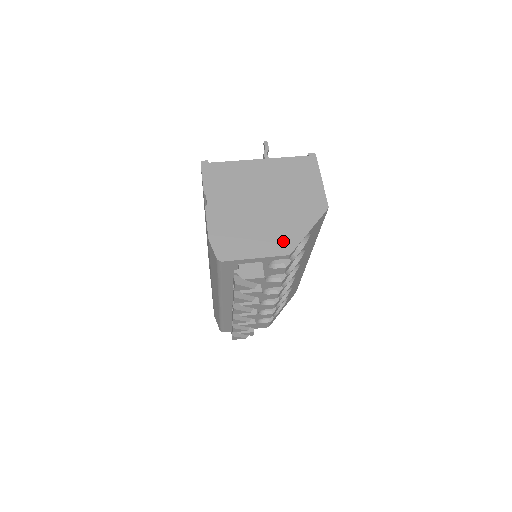
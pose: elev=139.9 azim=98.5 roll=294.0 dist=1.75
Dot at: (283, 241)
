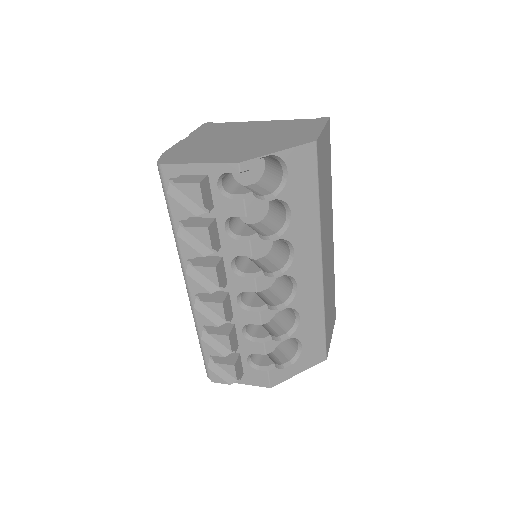
Dot at: (240, 156)
